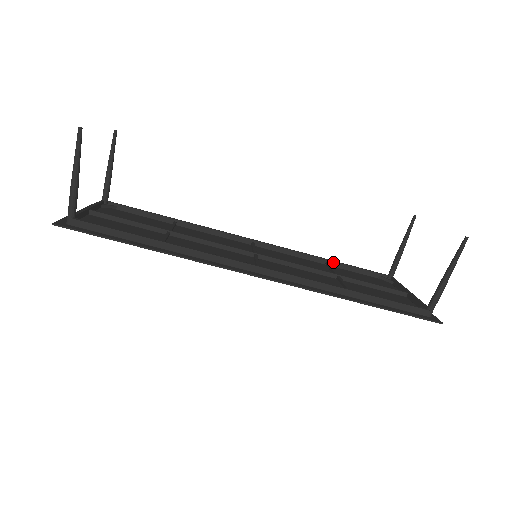
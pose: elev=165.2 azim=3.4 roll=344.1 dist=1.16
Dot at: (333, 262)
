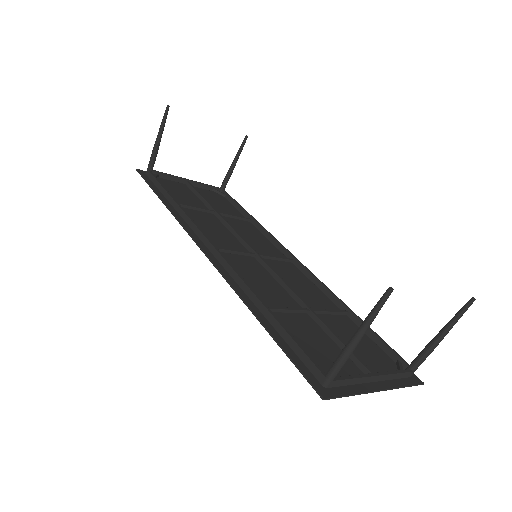
Dot at: (353, 315)
